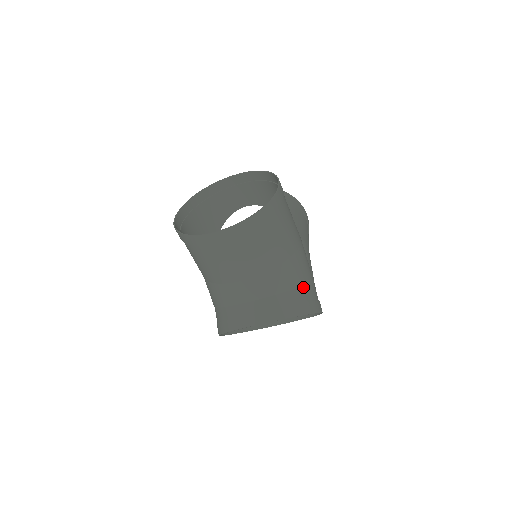
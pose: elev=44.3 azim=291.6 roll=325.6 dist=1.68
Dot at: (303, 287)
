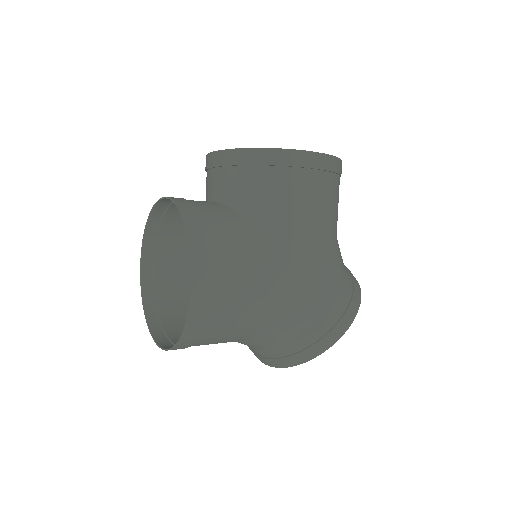
Dot at: (303, 331)
